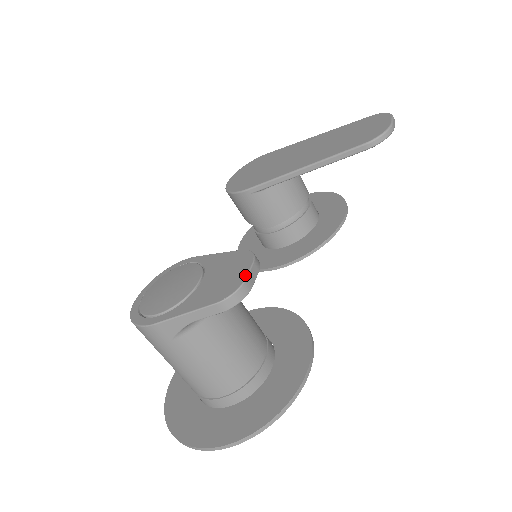
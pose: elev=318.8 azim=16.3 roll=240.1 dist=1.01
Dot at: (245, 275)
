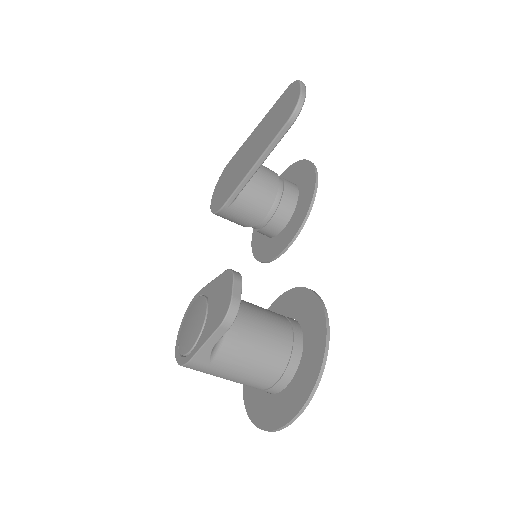
Dot at: (230, 294)
